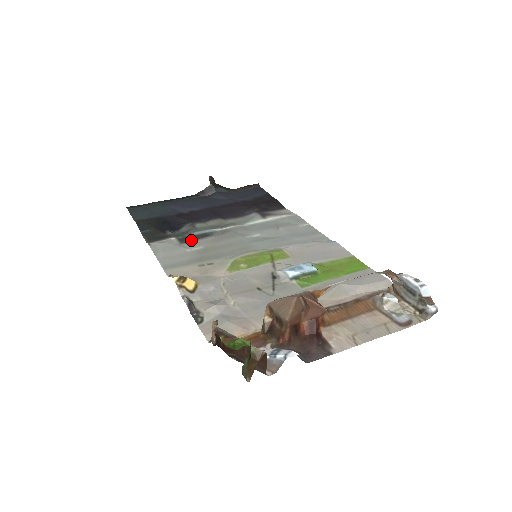
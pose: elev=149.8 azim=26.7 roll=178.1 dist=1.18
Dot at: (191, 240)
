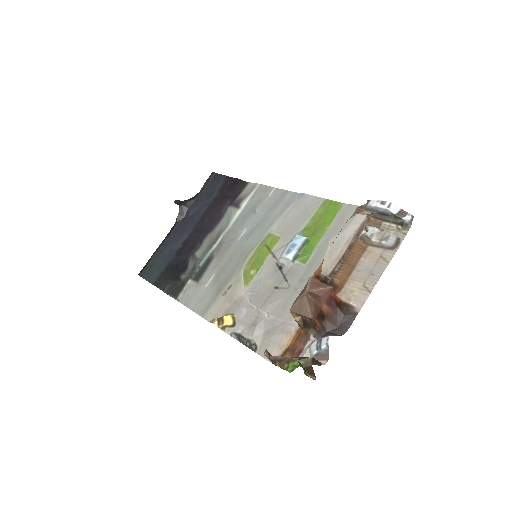
Dot at: (202, 273)
